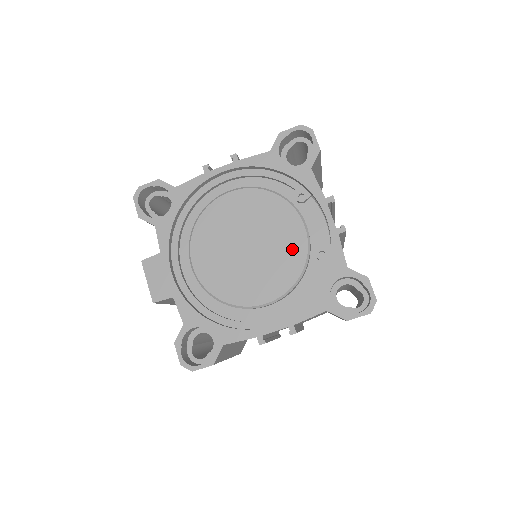
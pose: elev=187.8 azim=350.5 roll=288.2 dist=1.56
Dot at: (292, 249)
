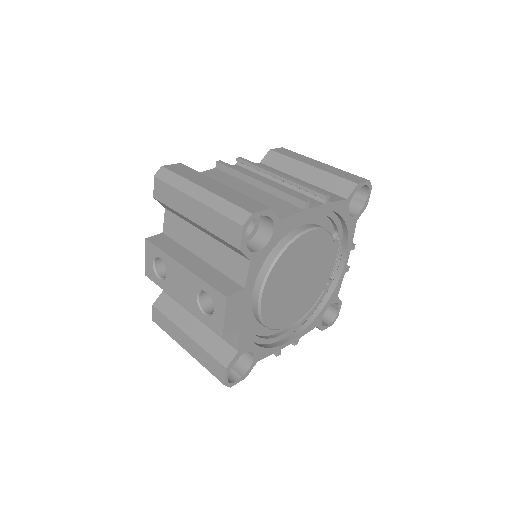
Dot at: (320, 283)
